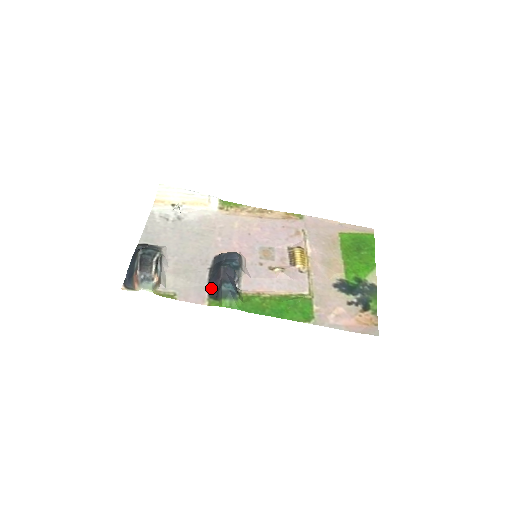
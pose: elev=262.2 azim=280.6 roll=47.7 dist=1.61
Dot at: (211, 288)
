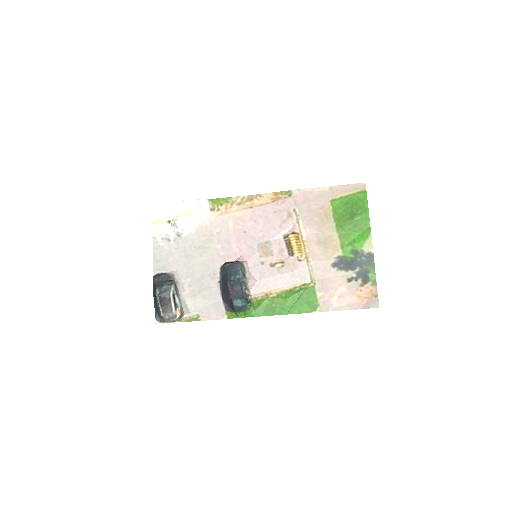
Dot at: (225, 302)
